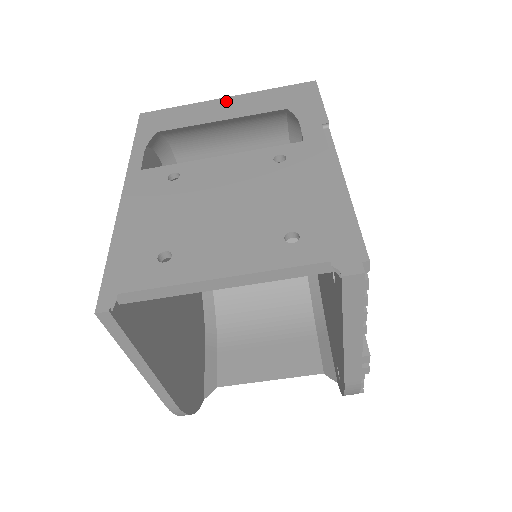
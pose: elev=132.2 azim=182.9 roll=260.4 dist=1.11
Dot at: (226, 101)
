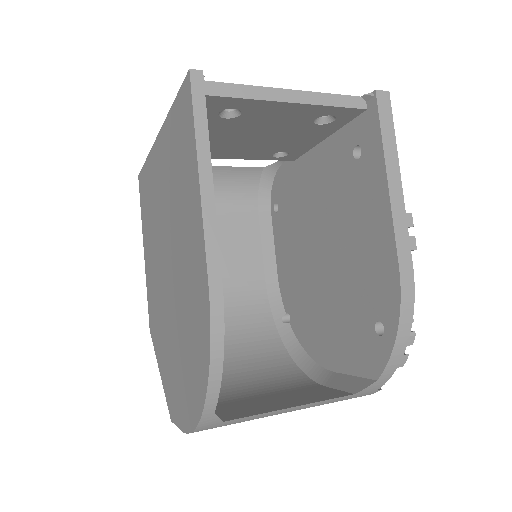
Dot at: occluded
